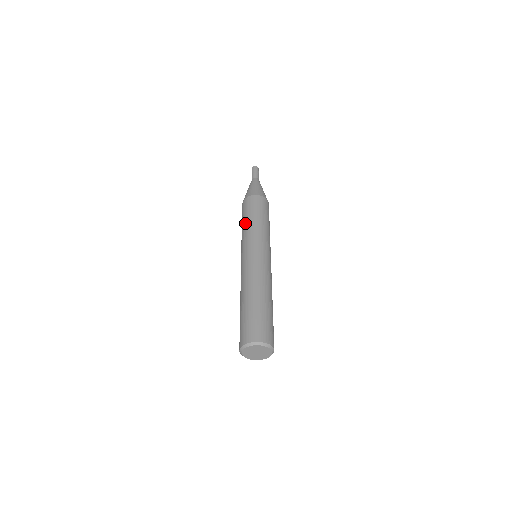
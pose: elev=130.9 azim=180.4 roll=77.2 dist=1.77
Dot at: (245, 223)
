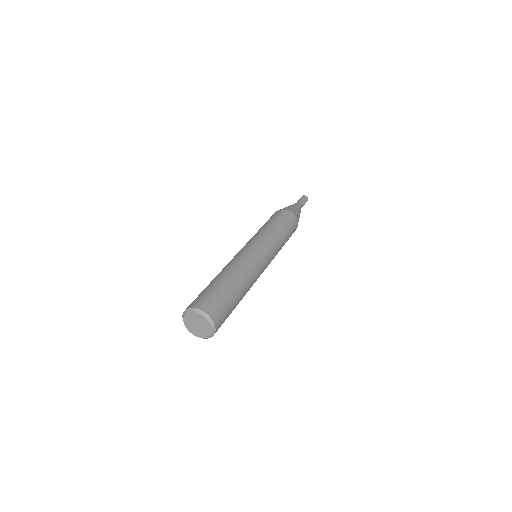
Dot at: (265, 225)
